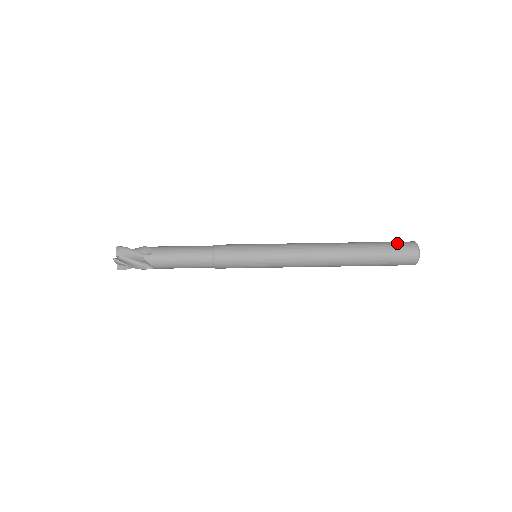
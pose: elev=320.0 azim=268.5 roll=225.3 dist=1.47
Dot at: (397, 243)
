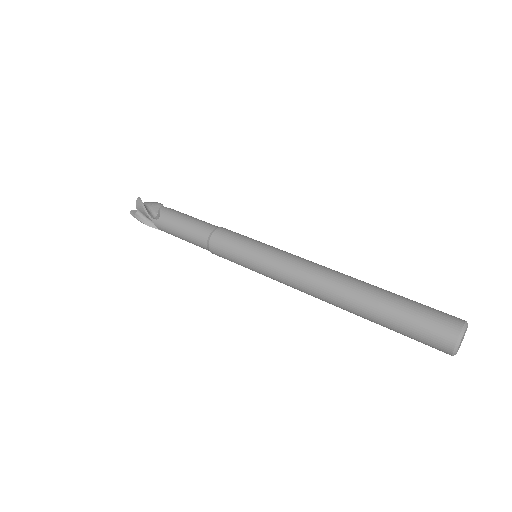
Dot at: occluded
